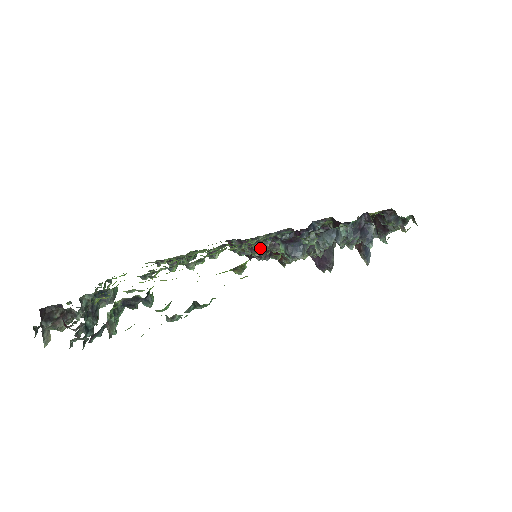
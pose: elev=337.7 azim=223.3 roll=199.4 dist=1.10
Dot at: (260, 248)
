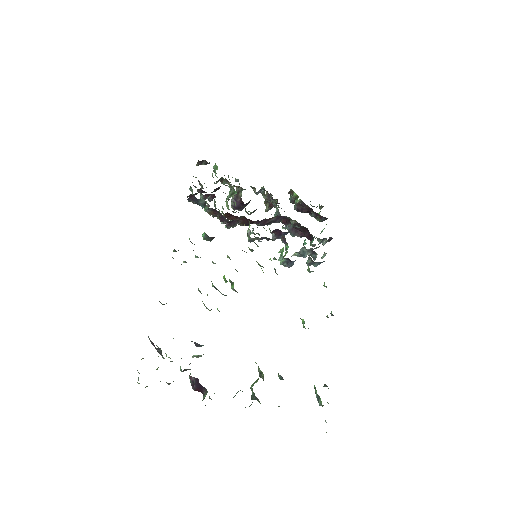
Dot at: (236, 225)
